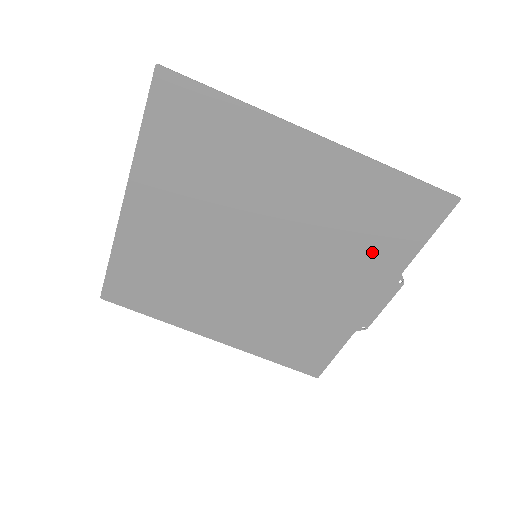
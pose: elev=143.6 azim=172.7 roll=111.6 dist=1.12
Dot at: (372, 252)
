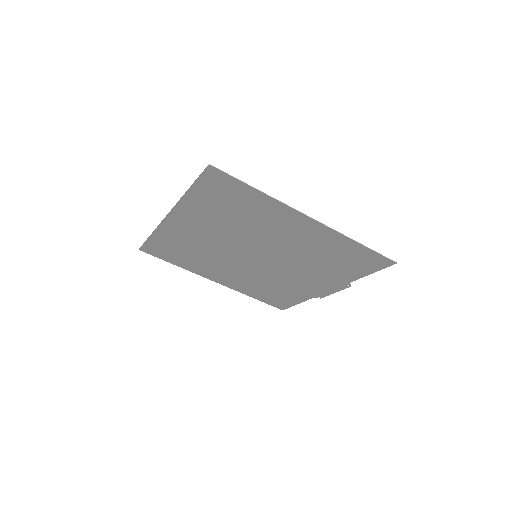
Dot at: (334, 271)
